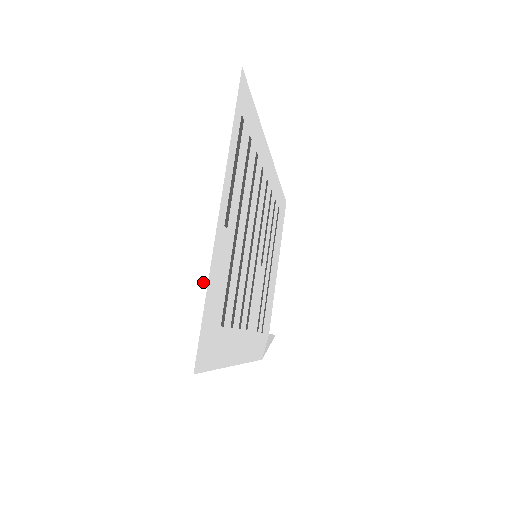
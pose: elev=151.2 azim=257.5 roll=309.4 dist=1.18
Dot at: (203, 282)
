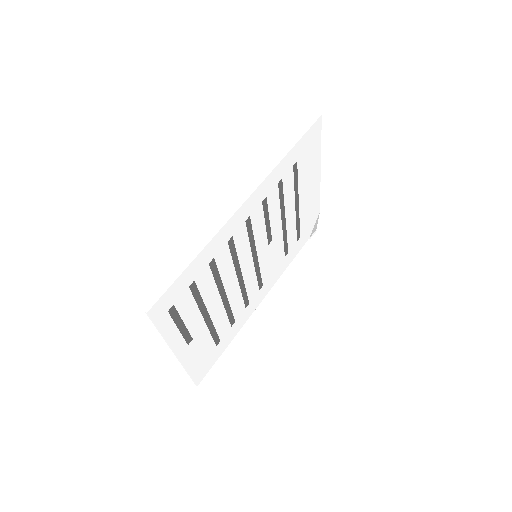
Dot at: (185, 370)
